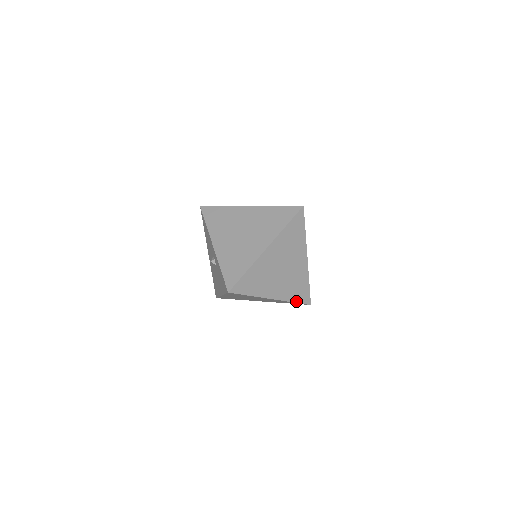
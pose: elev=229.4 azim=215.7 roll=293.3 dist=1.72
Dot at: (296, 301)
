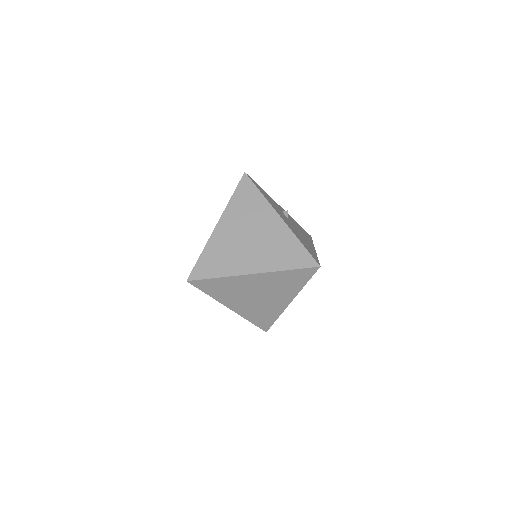
Dot at: occluded
